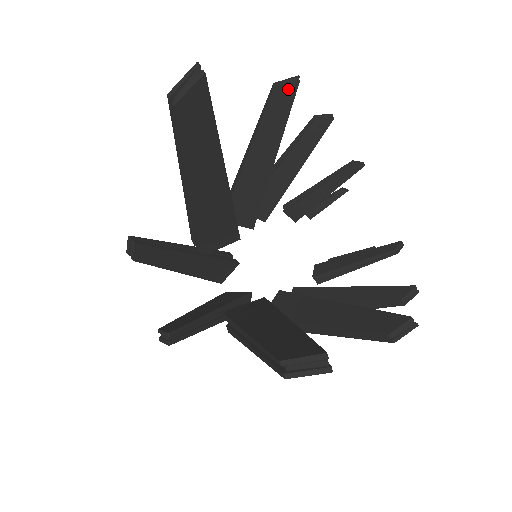
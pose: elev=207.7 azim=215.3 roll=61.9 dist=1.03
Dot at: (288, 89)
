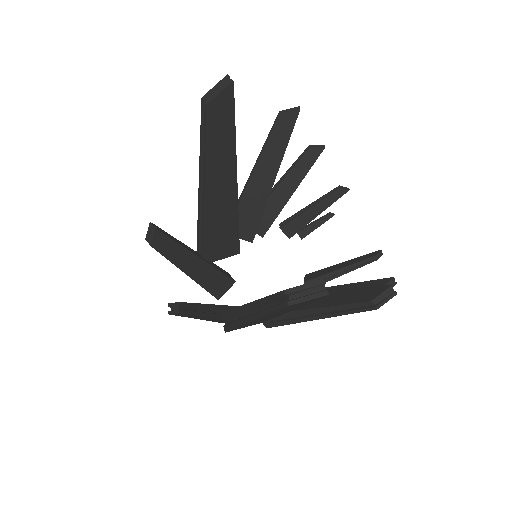
Dot at: (291, 115)
